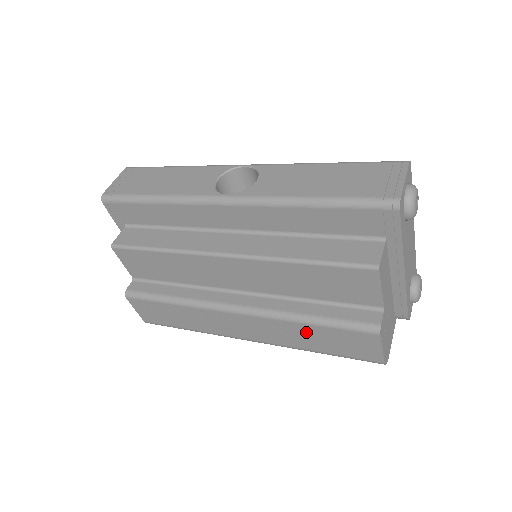
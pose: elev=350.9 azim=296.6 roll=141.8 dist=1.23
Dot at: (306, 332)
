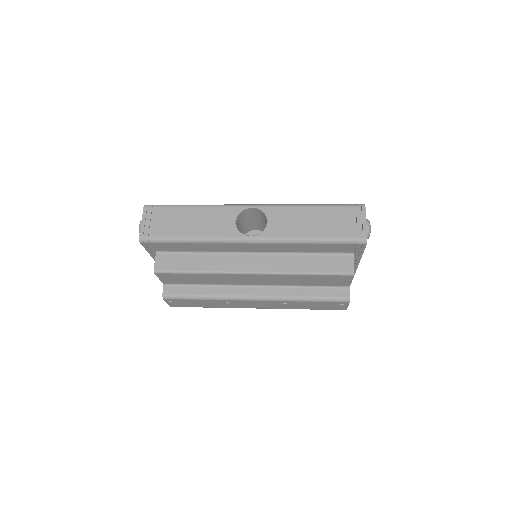
Dot at: (302, 304)
